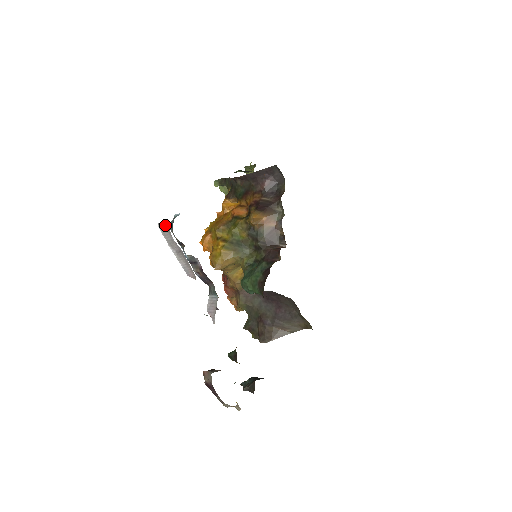
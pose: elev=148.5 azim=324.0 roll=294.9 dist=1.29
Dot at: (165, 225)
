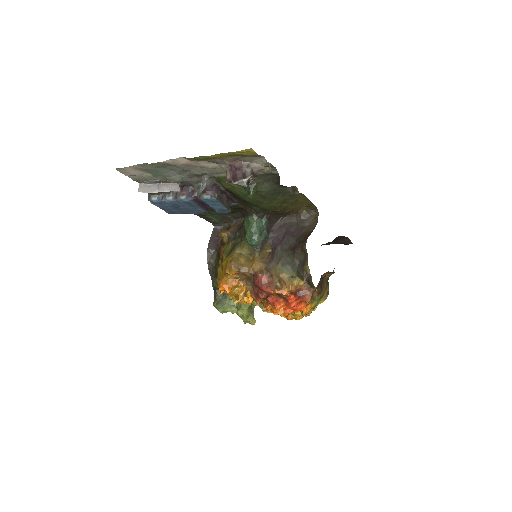
Dot at: (141, 186)
